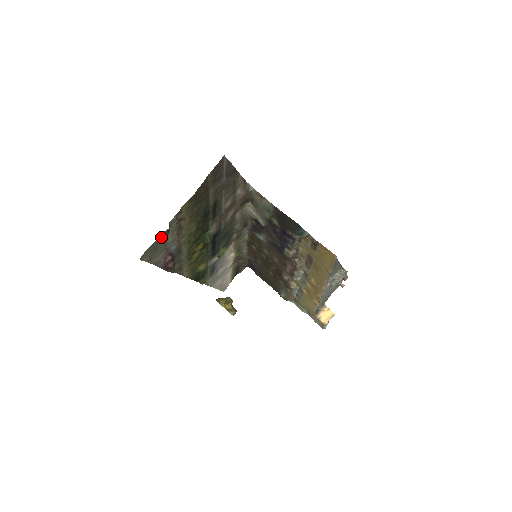
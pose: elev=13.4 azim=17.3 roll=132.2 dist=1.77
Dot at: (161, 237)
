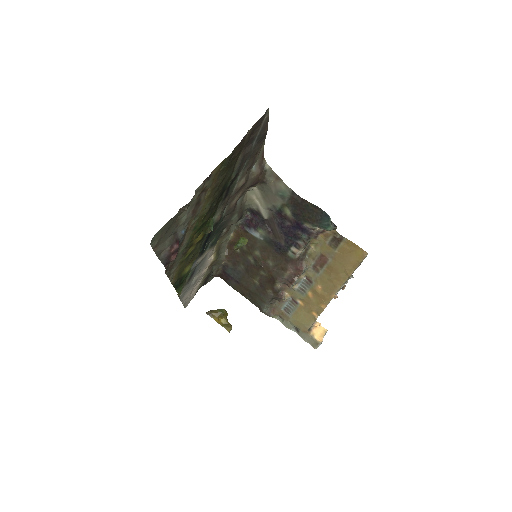
Dot at: (180, 211)
